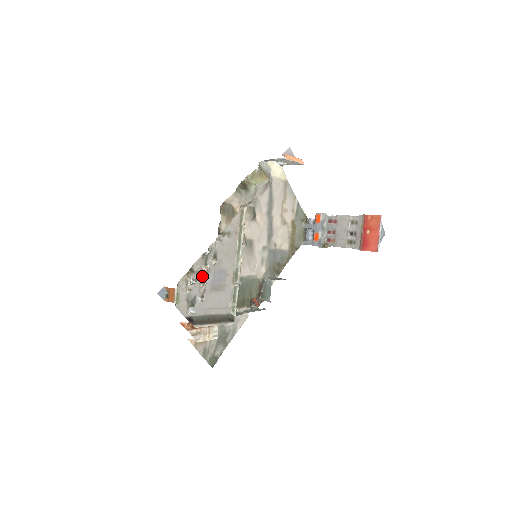
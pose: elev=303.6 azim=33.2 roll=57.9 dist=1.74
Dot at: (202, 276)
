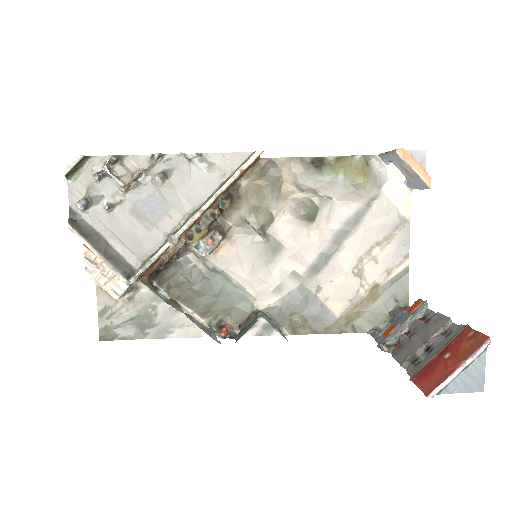
Dot at: (132, 182)
